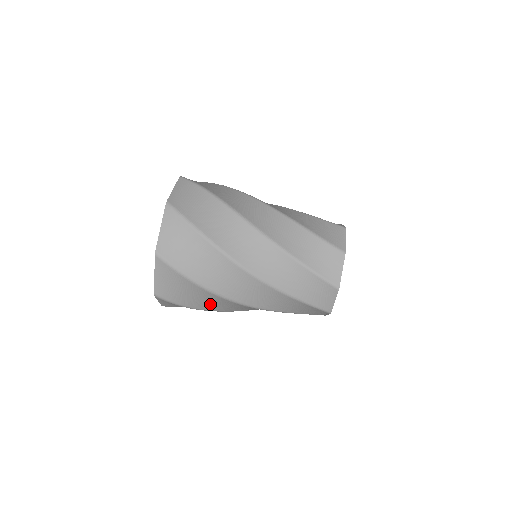
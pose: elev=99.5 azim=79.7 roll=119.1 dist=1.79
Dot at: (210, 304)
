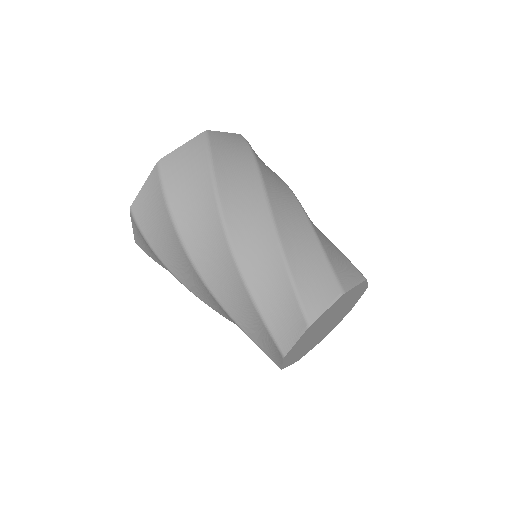
Dot at: (173, 259)
